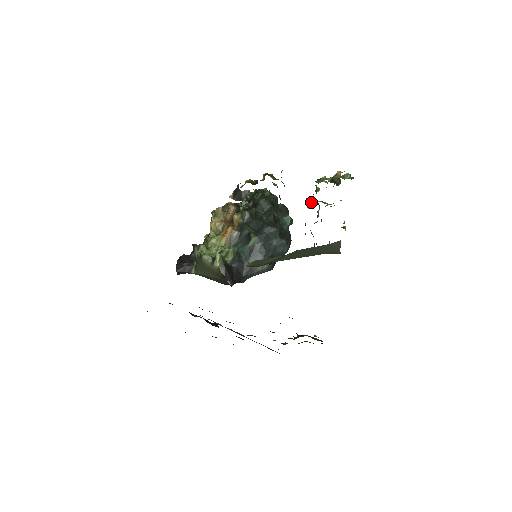
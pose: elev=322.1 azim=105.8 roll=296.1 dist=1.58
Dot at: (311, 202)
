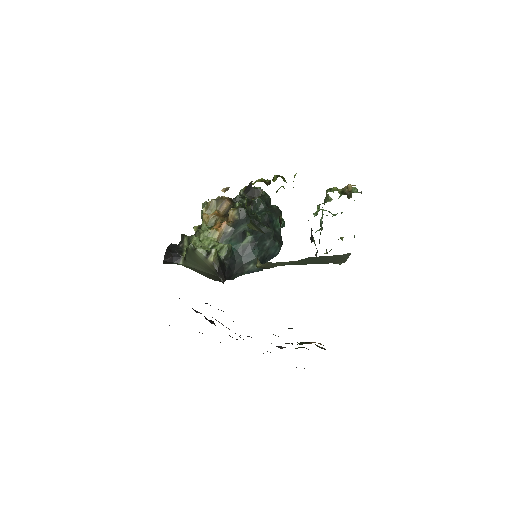
Dot at: (317, 210)
